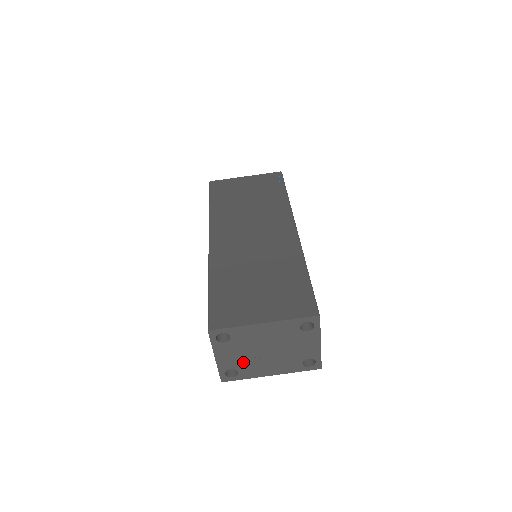
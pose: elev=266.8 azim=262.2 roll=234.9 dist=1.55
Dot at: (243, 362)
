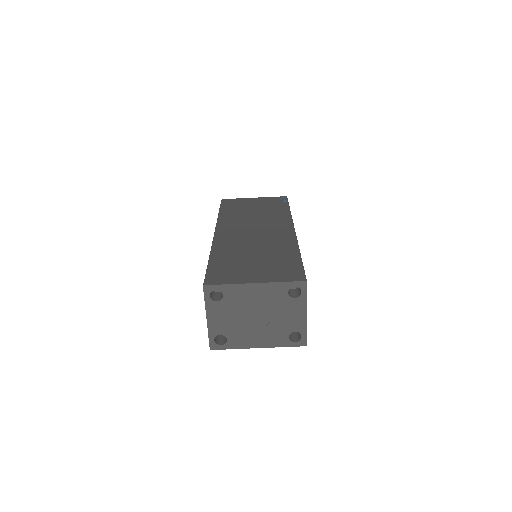
Dot at: (232, 328)
